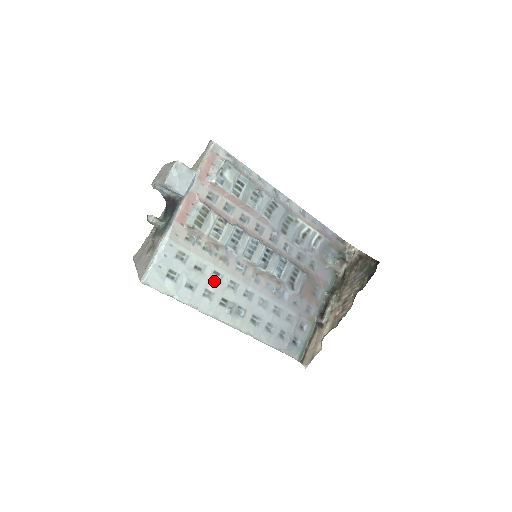
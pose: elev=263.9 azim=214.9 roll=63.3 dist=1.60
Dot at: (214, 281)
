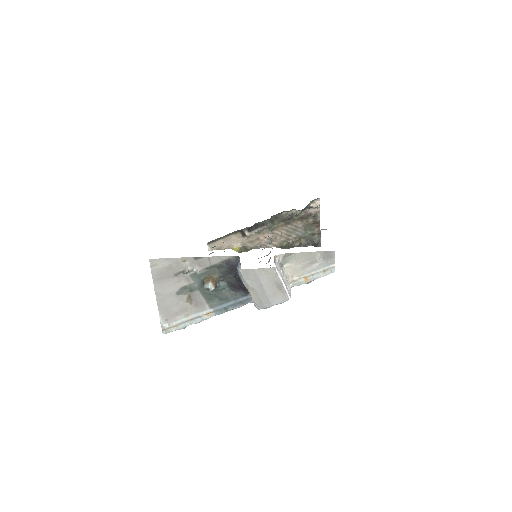
Dot at: occluded
